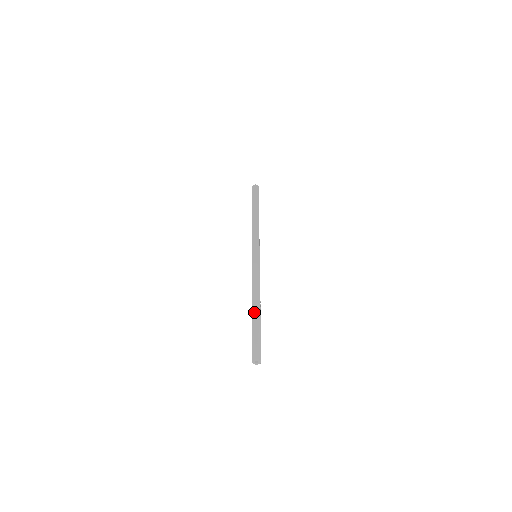
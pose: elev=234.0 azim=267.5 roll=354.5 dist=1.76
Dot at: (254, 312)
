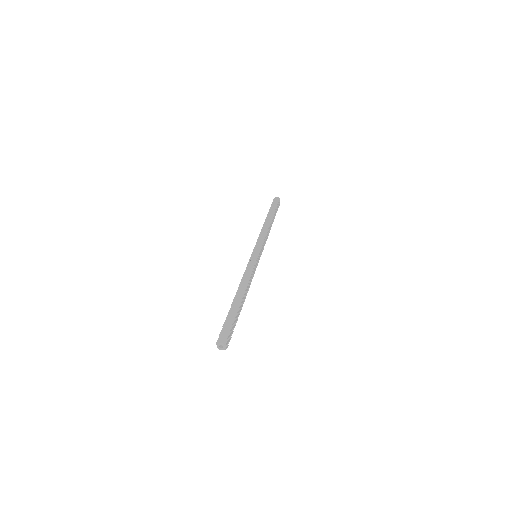
Dot at: (234, 302)
